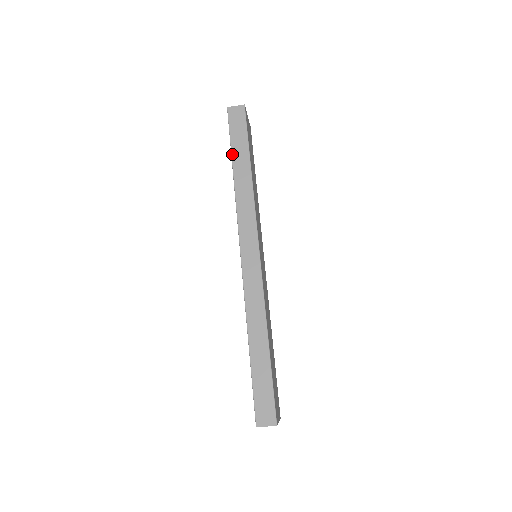
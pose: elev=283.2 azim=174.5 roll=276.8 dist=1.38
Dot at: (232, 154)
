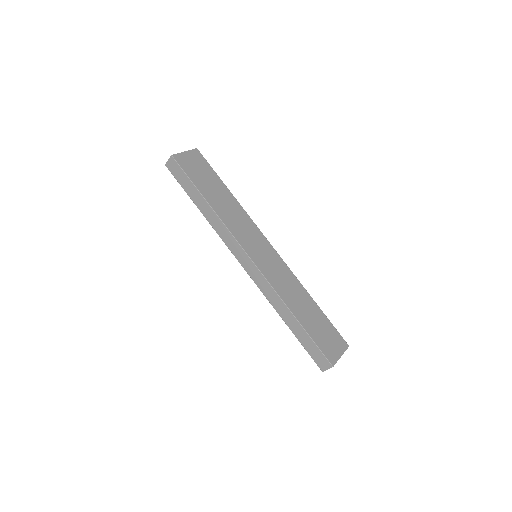
Dot at: (191, 198)
